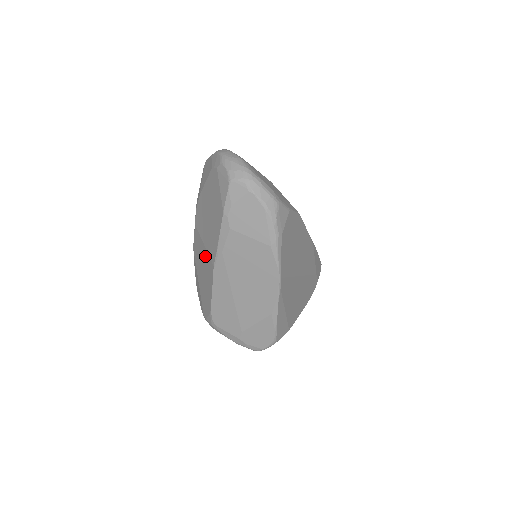
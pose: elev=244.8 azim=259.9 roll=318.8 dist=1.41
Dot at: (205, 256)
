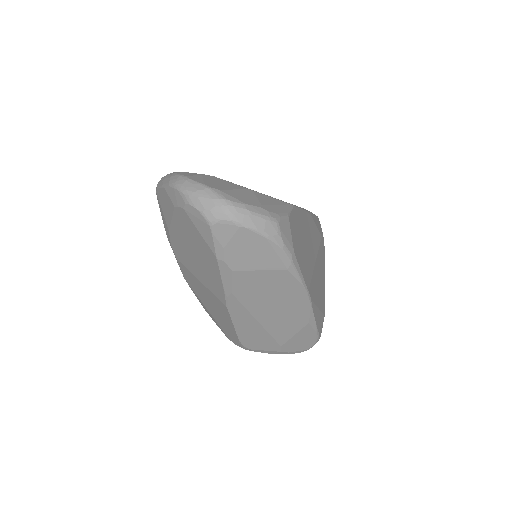
Dot at: (208, 293)
